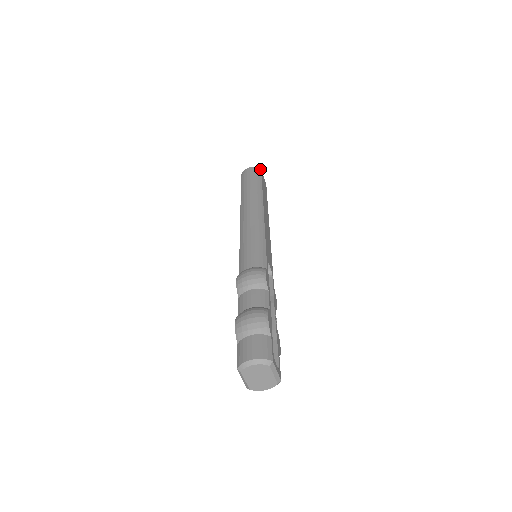
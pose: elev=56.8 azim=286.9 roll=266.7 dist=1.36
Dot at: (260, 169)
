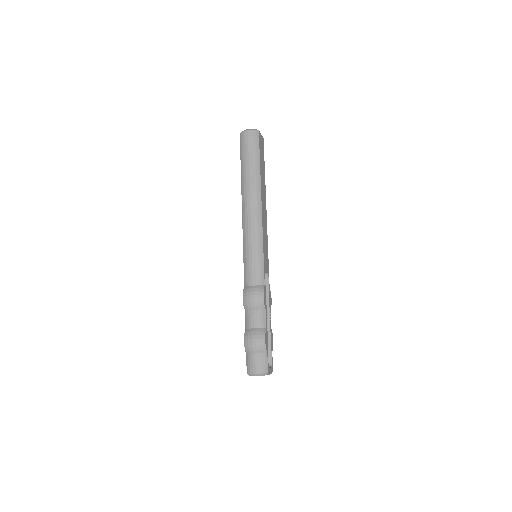
Dot at: (258, 132)
